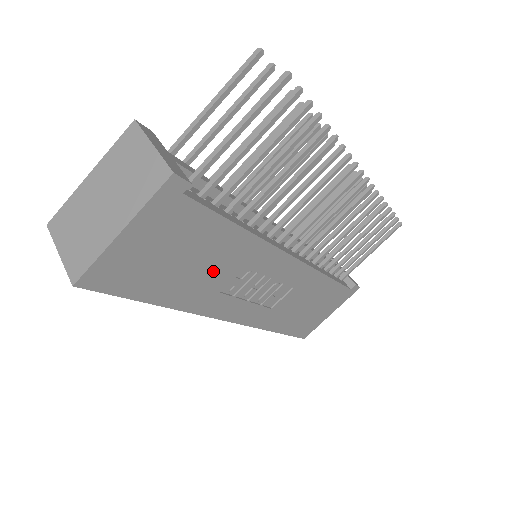
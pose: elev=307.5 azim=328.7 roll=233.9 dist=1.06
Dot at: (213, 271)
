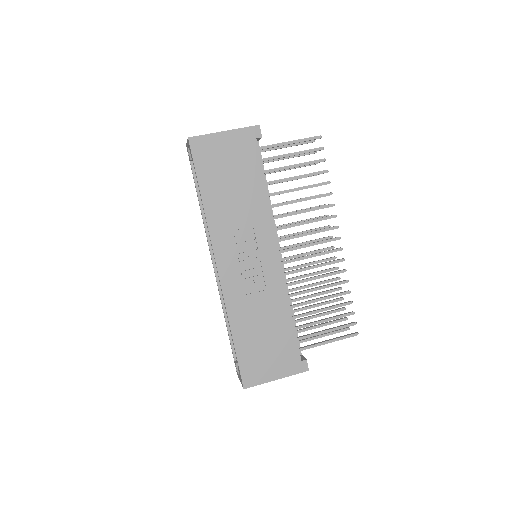
Dot at: (238, 205)
